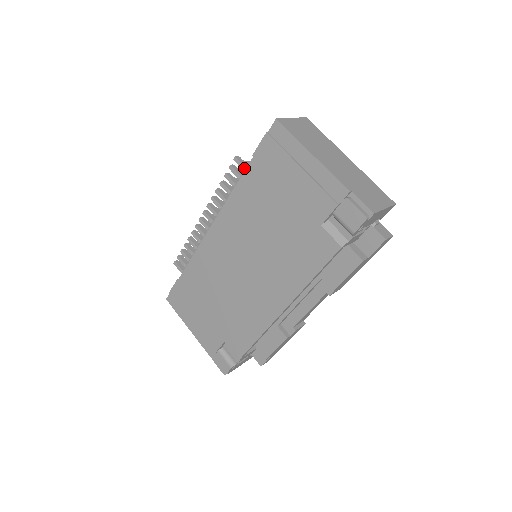
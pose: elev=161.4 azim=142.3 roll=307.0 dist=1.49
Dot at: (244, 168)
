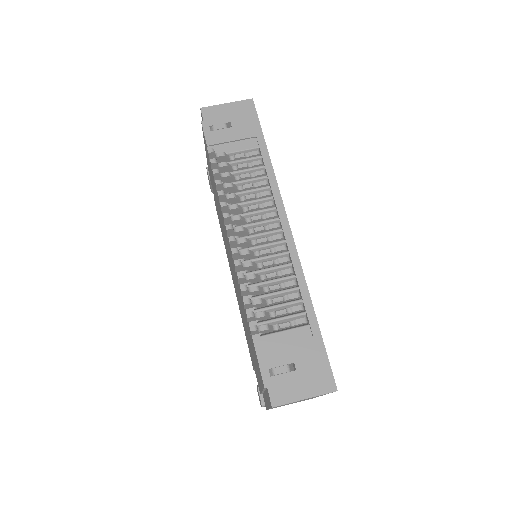
Dot at: occluded
